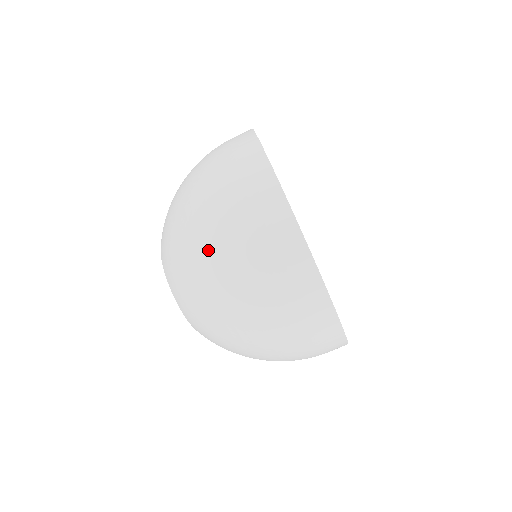
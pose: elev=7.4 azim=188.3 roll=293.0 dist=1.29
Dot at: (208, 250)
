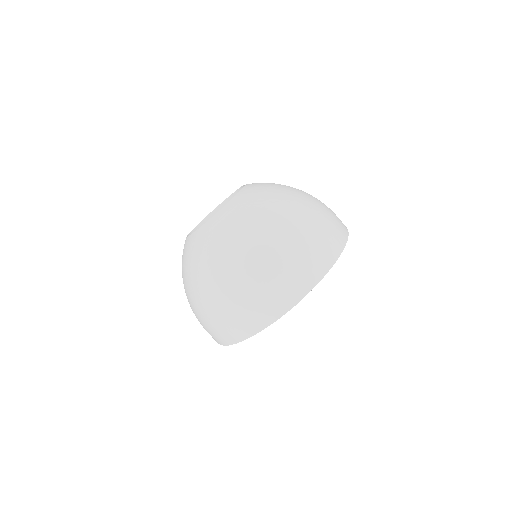
Dot at: (299, 204)
